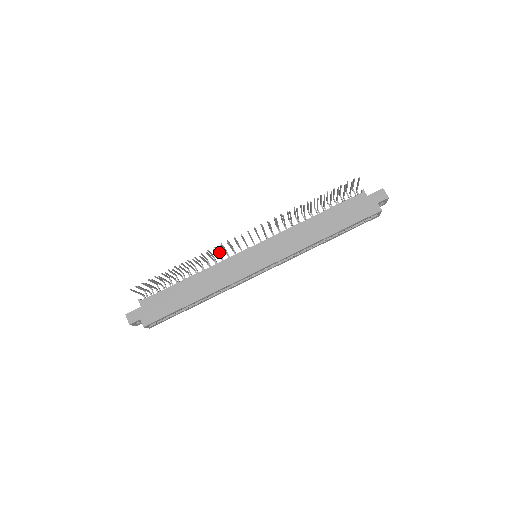
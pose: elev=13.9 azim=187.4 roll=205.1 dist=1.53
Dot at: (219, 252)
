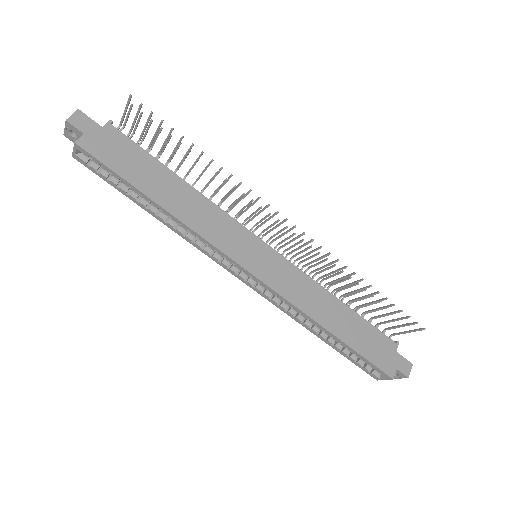
Dot at: occluded
